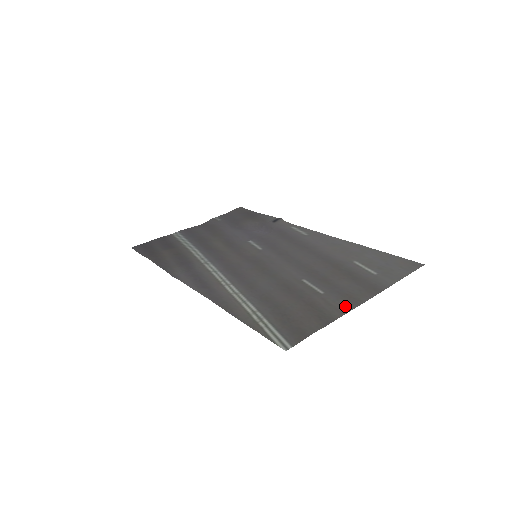
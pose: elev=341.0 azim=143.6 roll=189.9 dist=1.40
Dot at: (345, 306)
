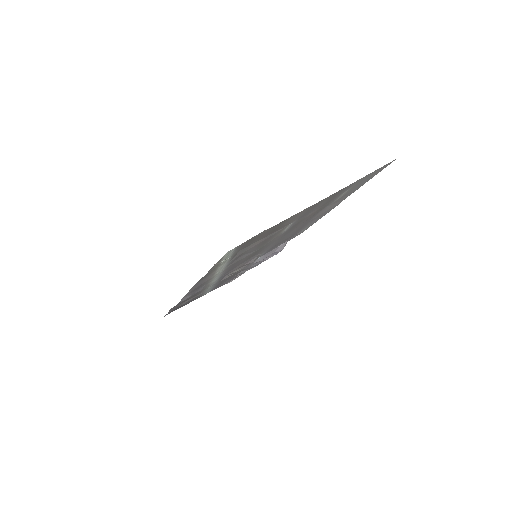
Dot at: (304, 211)
